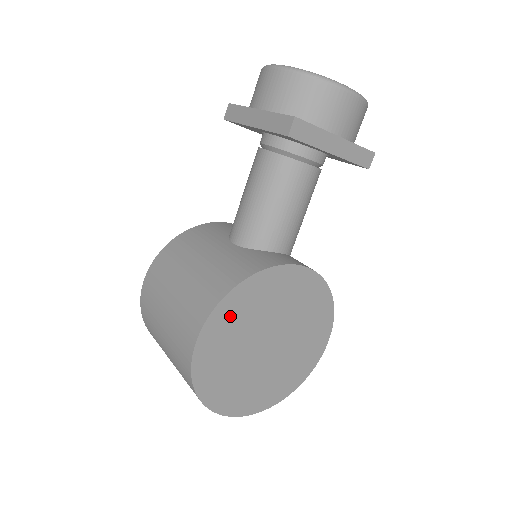
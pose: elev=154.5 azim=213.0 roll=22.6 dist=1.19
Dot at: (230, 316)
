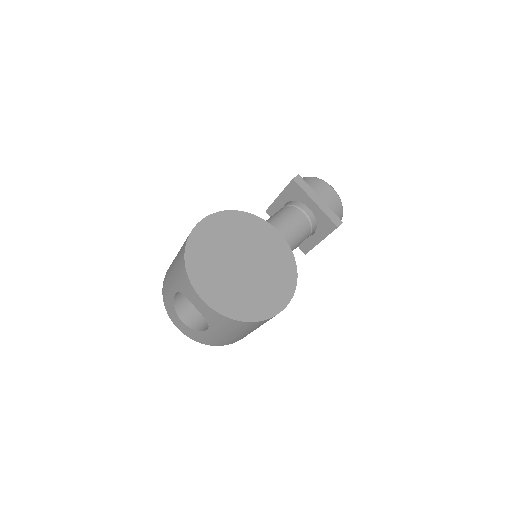
Dot at: (229, 223)
